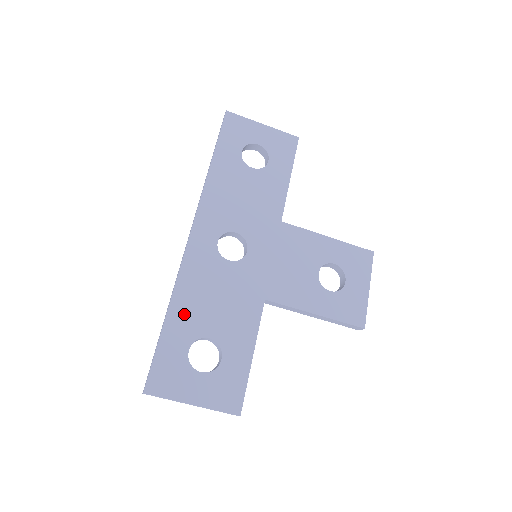
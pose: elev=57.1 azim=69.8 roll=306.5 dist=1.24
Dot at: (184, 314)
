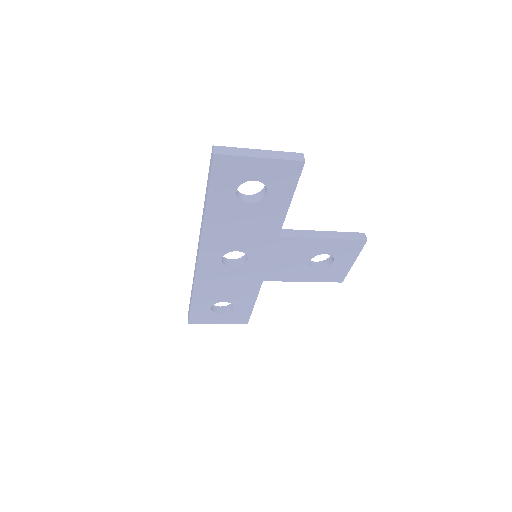
Dot at: (204, 295)
